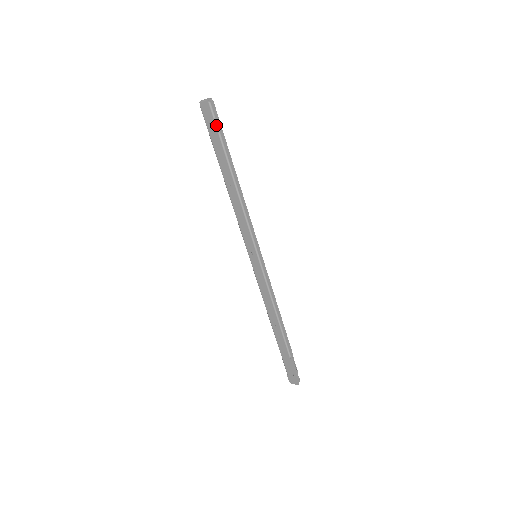
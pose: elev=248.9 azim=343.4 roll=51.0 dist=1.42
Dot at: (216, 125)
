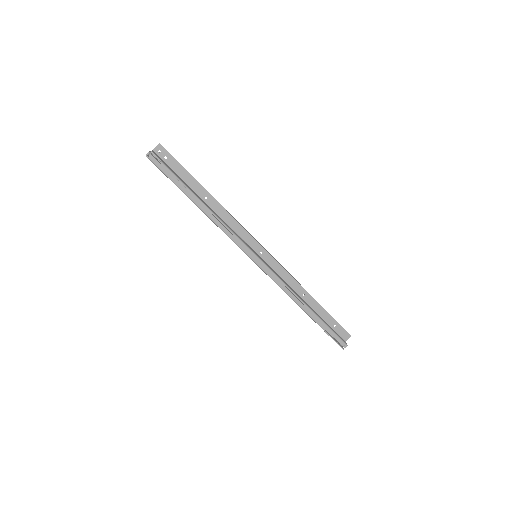
Dot at: (163, 173)
